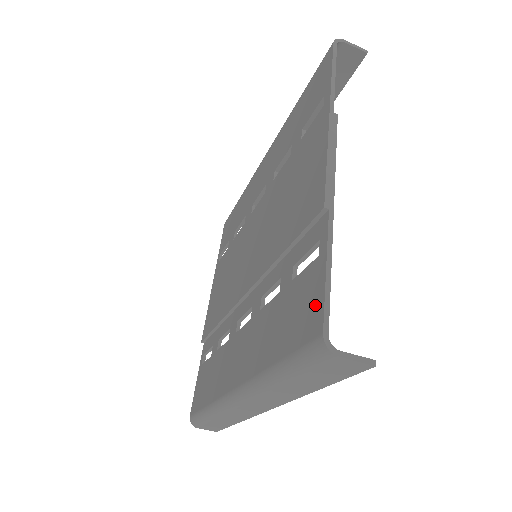
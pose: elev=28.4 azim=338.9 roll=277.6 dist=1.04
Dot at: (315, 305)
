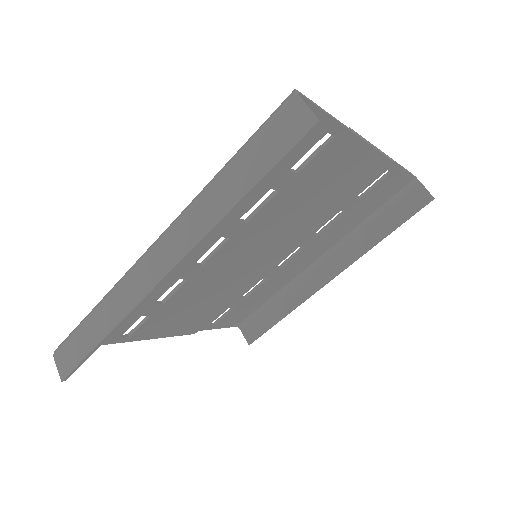
Dot at: occluded
